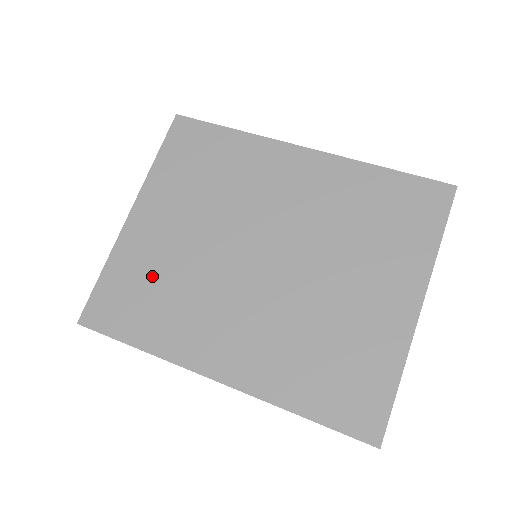
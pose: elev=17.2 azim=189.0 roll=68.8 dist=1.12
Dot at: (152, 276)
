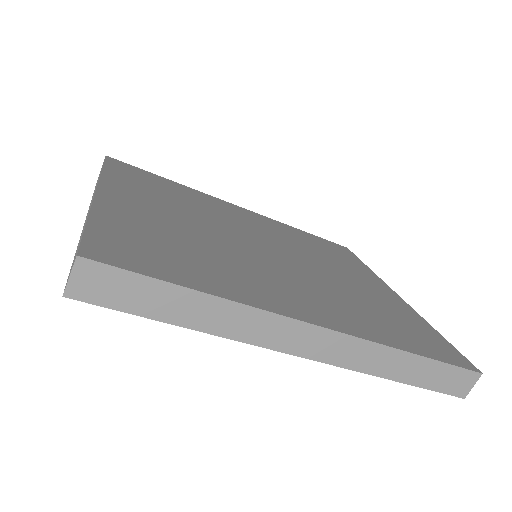
Dot at: (168, 238)
